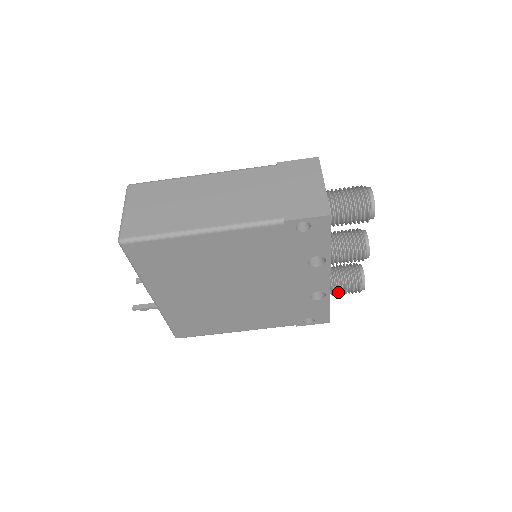
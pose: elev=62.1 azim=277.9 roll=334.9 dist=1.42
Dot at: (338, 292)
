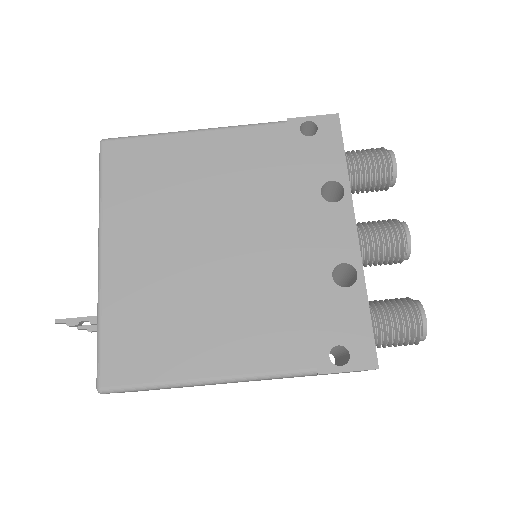
Dot at: (383, 321)
